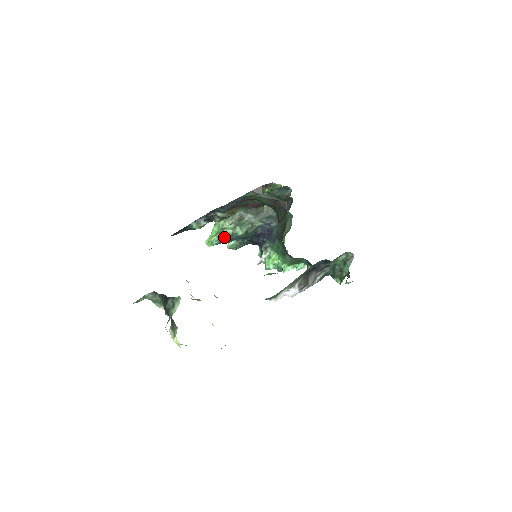
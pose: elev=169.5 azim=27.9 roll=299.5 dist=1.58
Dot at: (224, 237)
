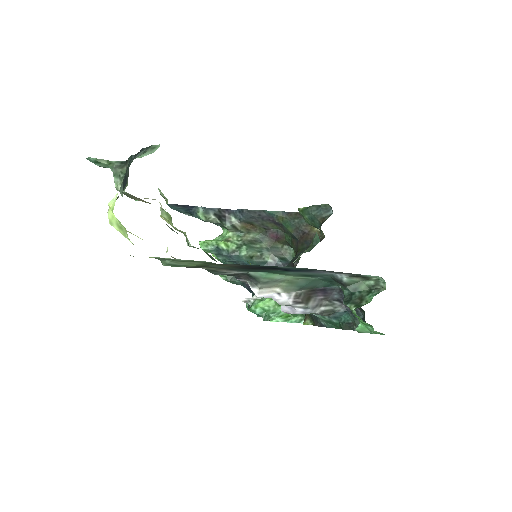
Dot at: (224, 248)
